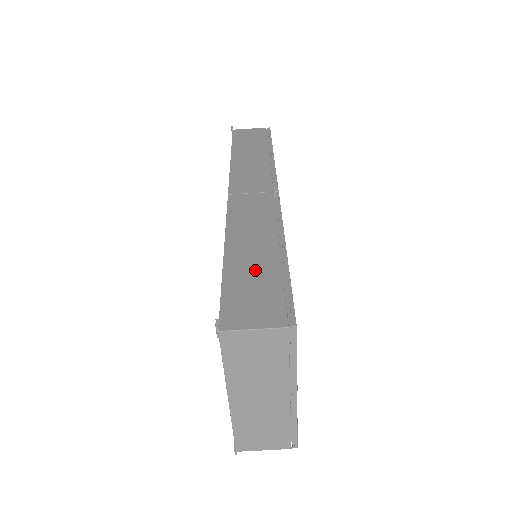
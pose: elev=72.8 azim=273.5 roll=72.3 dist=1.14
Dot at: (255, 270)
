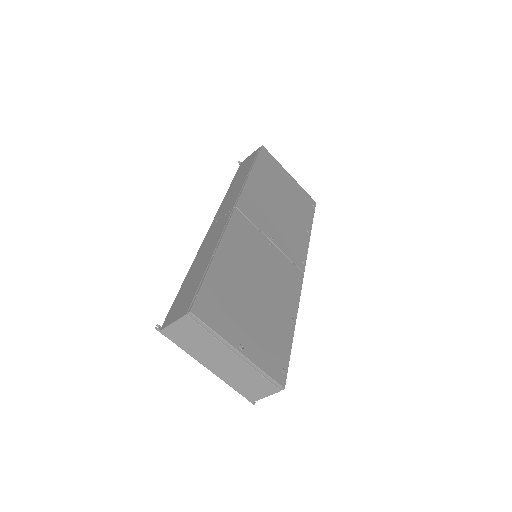
Dot at: (193, 280)
